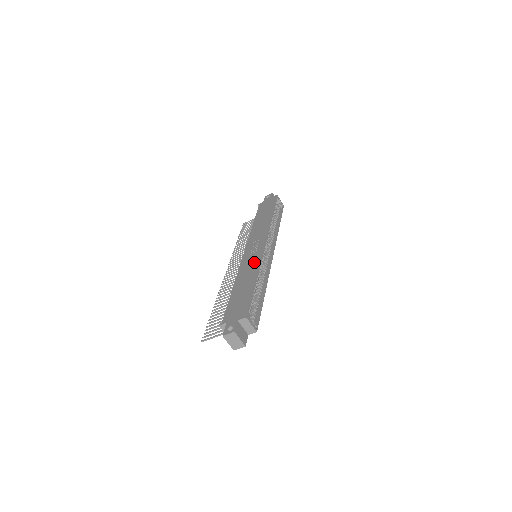
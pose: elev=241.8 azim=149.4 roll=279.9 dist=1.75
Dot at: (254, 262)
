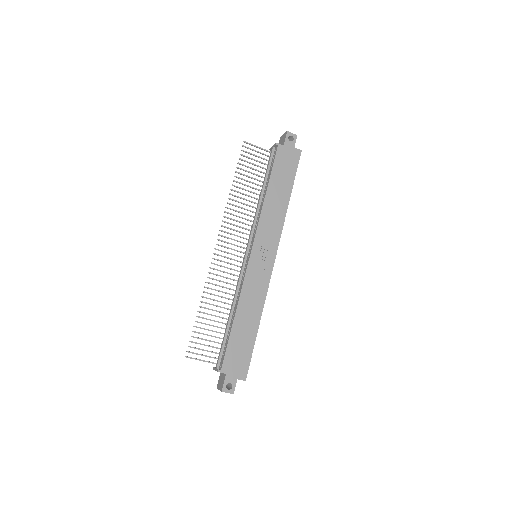
Dot at: (261, 289)
